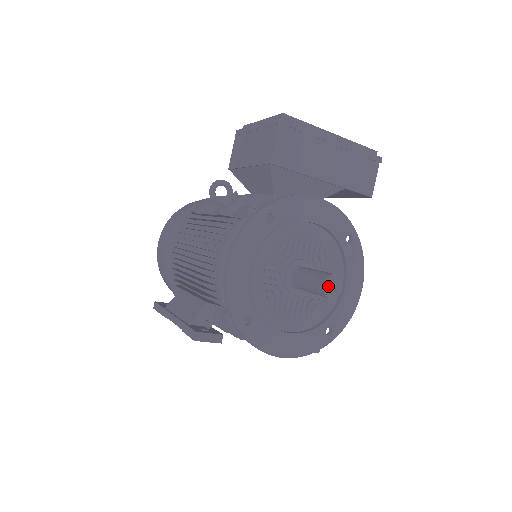
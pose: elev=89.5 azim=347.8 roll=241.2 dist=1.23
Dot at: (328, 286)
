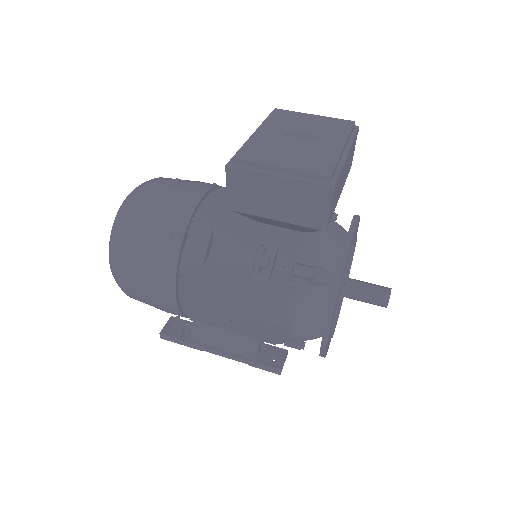
Dot at: (388, 302)
